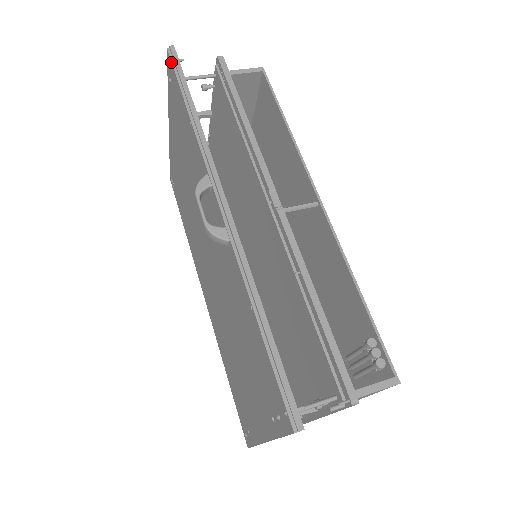
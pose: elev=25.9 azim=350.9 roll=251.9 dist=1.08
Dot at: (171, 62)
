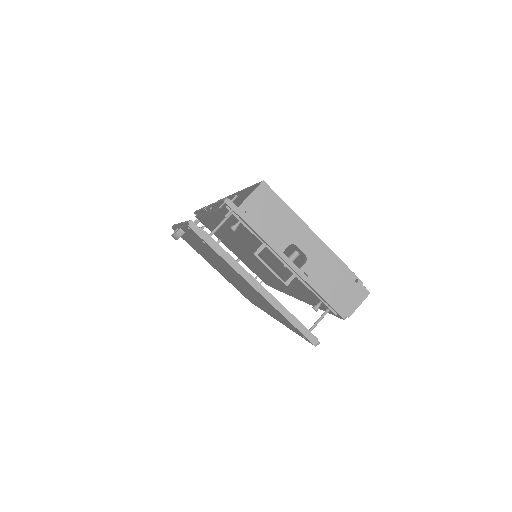
Dot at: (172, 228)
